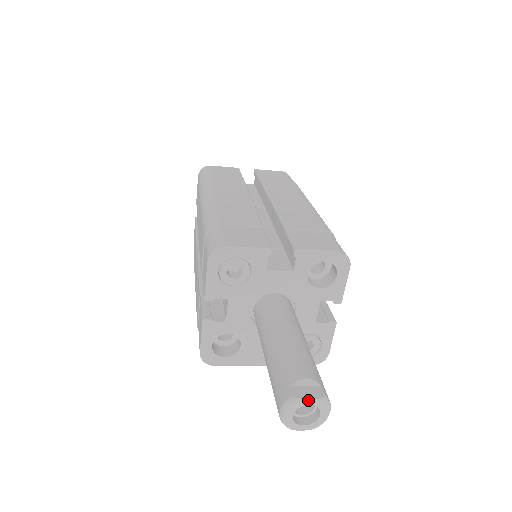
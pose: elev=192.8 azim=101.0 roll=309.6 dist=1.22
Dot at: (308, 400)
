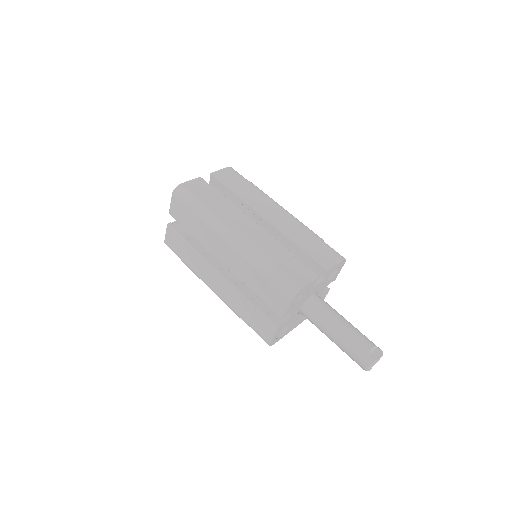
Dot at: occluded
